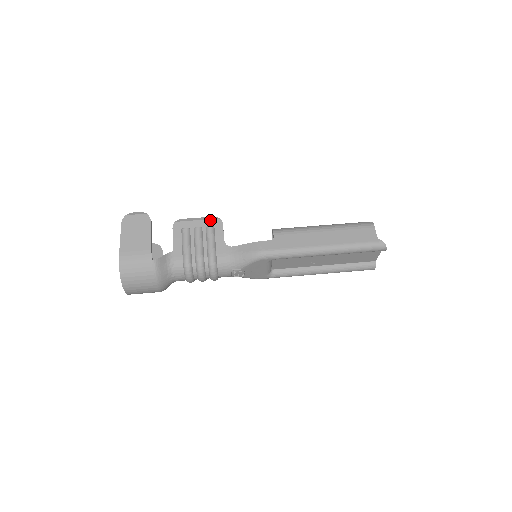
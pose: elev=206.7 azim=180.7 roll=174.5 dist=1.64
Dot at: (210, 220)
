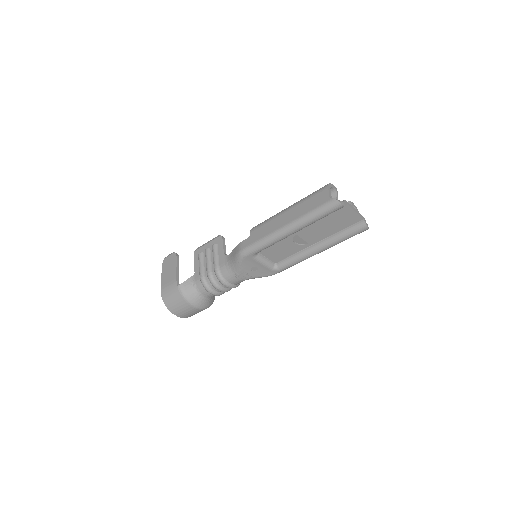
Dot at: (215, 240)
